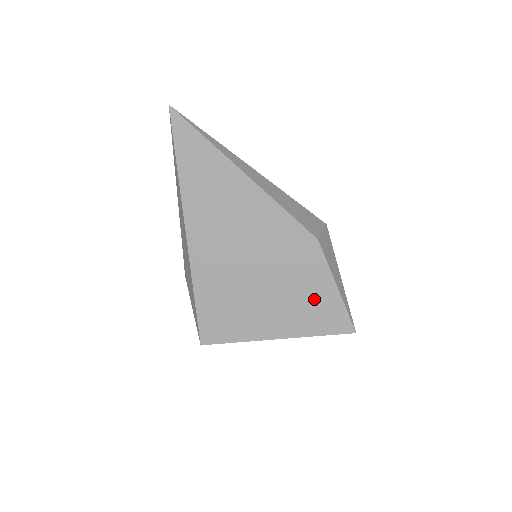
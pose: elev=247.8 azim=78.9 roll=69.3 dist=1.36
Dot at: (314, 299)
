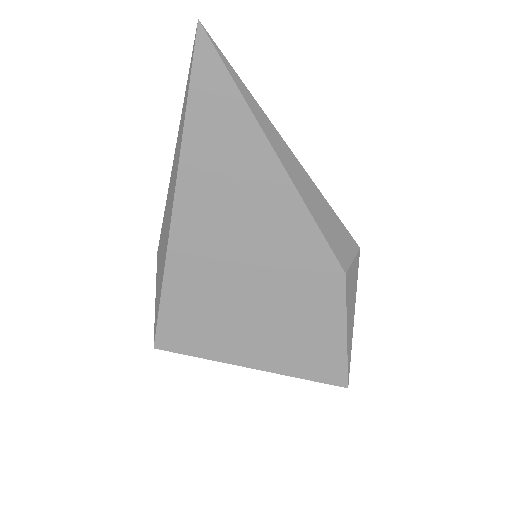
Dot at: (313, 339)
